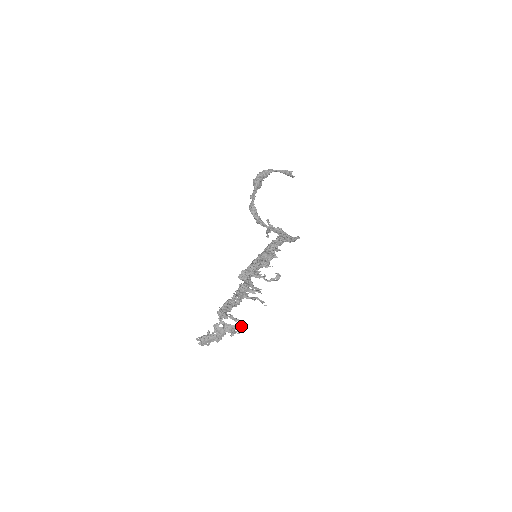
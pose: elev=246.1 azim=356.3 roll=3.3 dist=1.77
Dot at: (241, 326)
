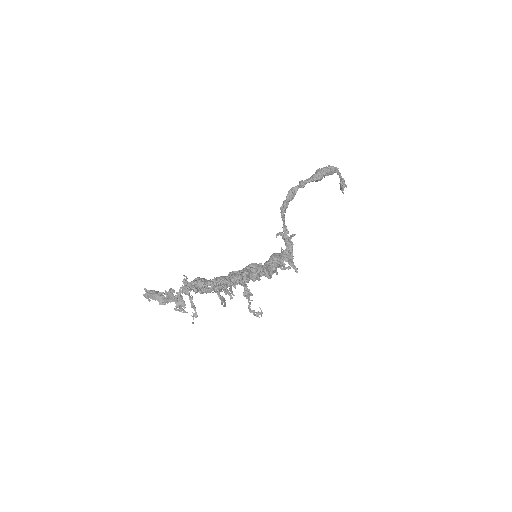
Dot at: (192, 316)
